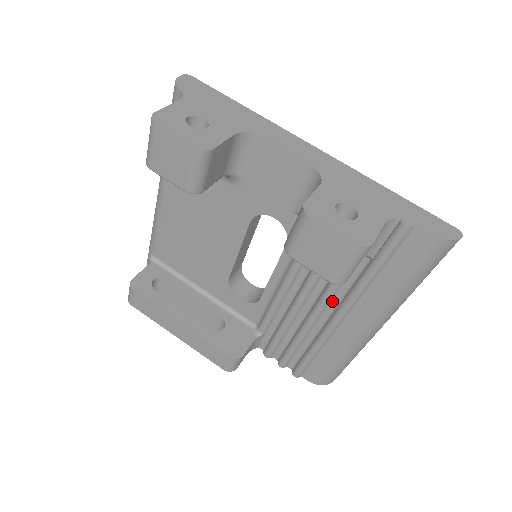
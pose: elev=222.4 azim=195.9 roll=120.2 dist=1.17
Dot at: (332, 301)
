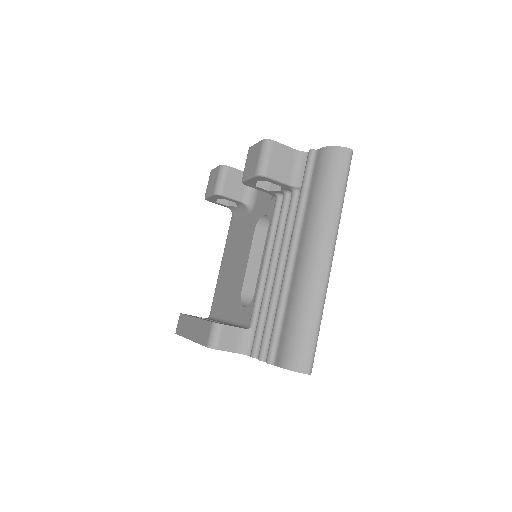
Dot at: (288, 247)
